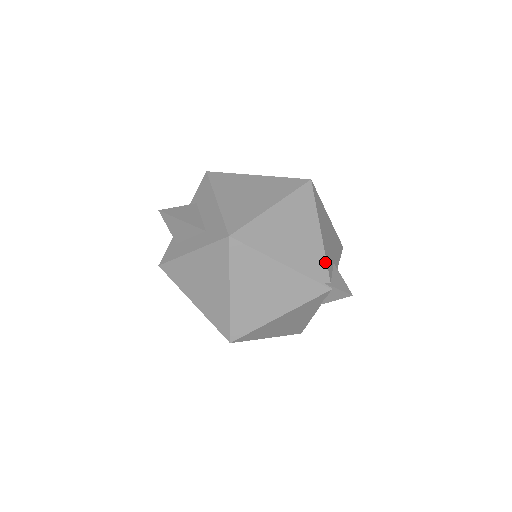
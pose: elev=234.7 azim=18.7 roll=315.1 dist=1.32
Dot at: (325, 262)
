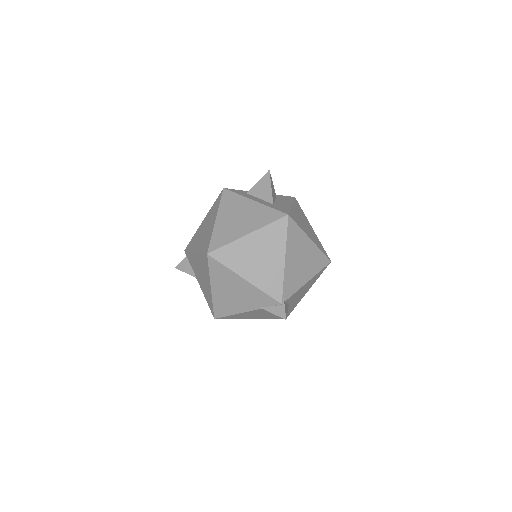
Dot at: (294, 292)
